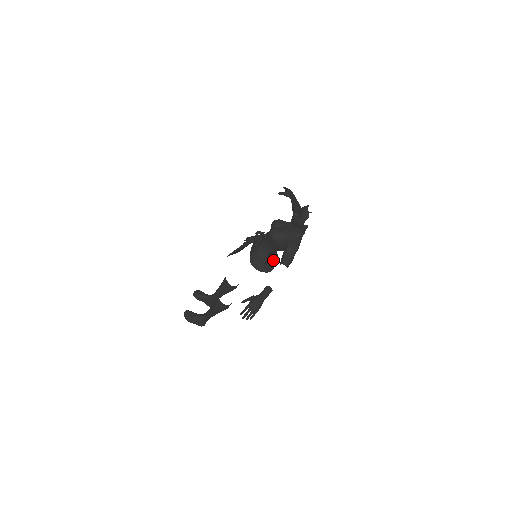
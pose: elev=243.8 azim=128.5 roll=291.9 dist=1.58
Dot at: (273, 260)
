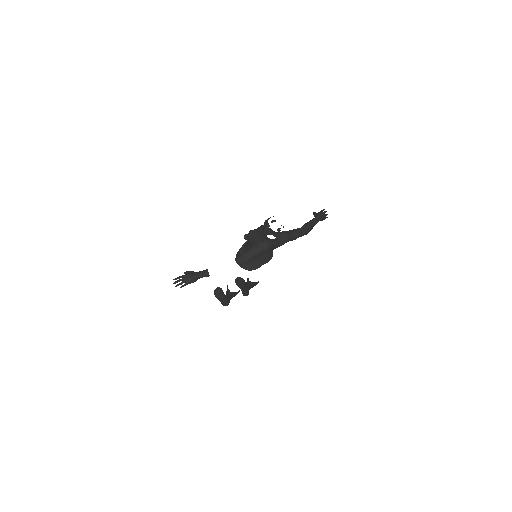
Dot at: (254, 261)
